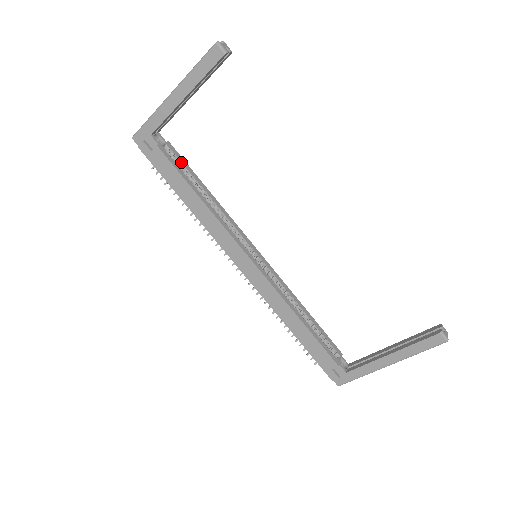
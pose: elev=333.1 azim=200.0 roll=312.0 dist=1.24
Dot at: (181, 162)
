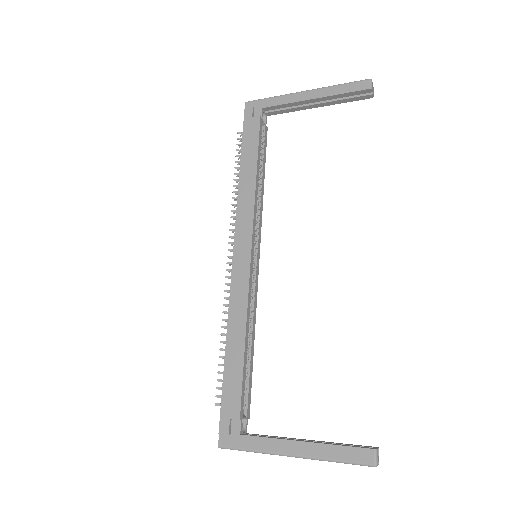
Dot at: (264, 145)
